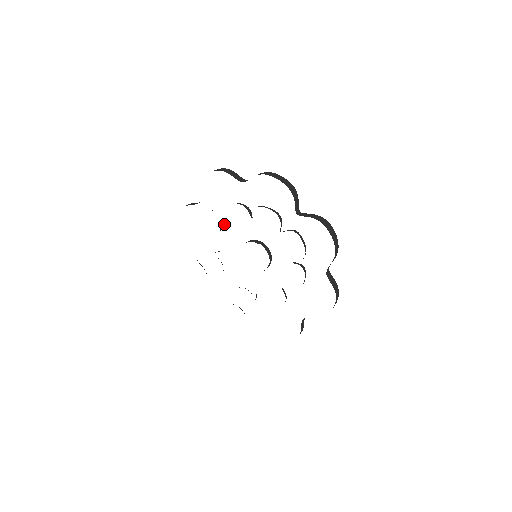
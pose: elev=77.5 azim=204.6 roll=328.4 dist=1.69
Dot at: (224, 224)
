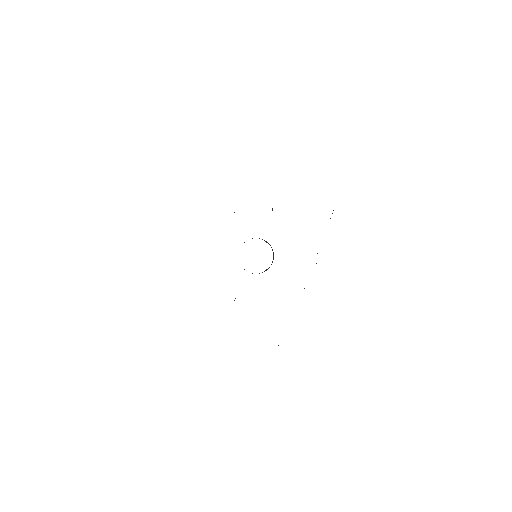
Dot at: occluded
